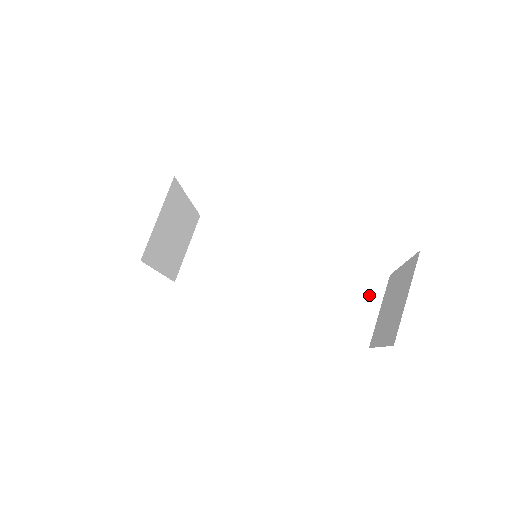
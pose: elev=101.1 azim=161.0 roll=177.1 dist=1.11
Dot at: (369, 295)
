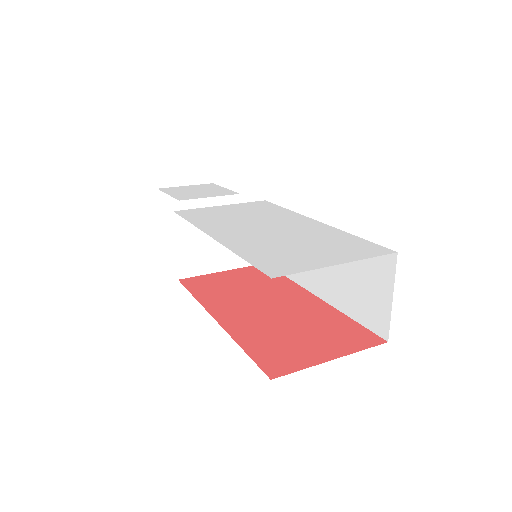
Dot at: (381, 278)
